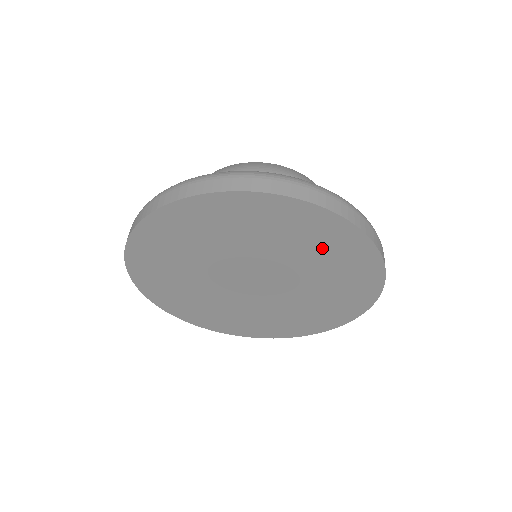
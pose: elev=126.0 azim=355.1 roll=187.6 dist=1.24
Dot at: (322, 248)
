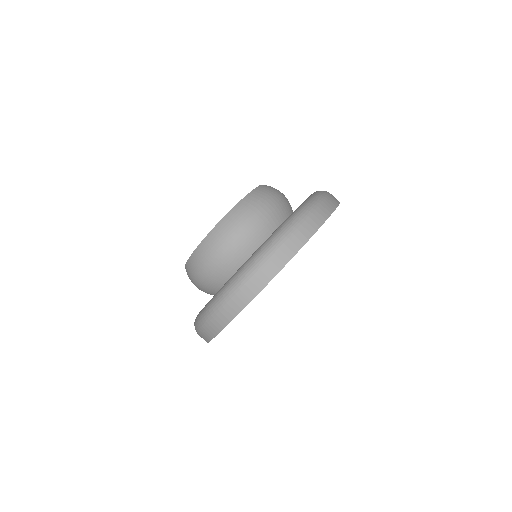
Dot at: occluded
